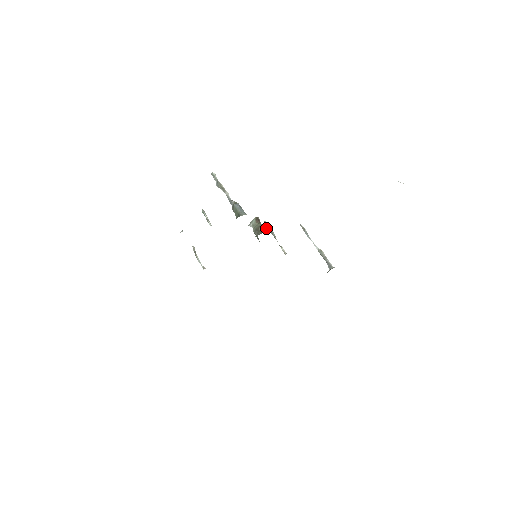
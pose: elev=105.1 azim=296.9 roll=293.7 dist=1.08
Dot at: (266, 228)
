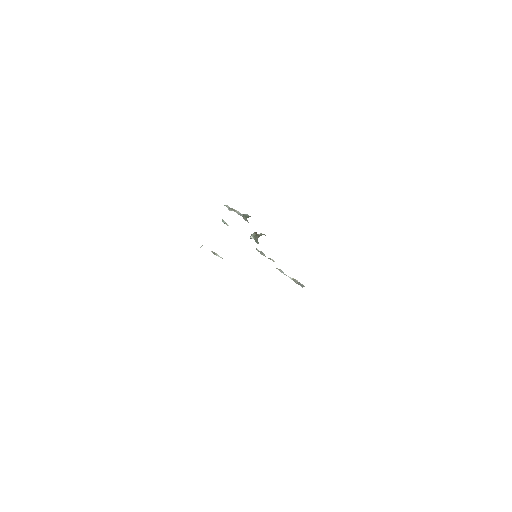
Dot at: (263, 234)
